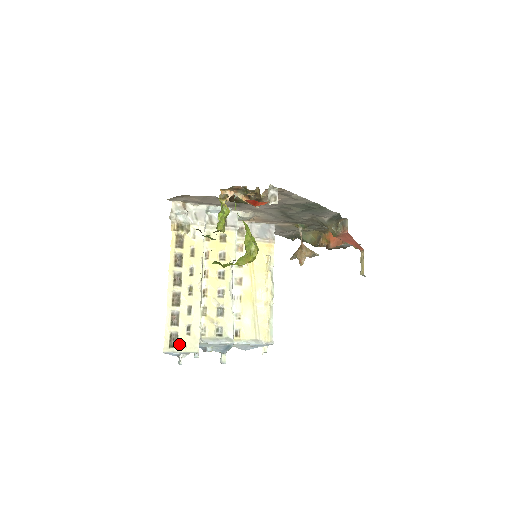
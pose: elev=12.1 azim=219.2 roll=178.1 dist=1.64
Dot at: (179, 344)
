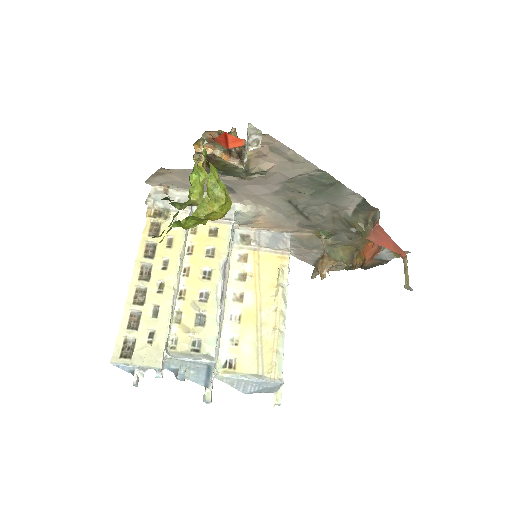
Dot at: (134, 354)
